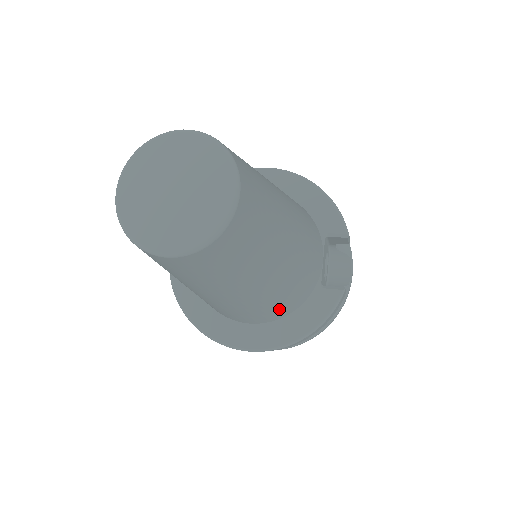
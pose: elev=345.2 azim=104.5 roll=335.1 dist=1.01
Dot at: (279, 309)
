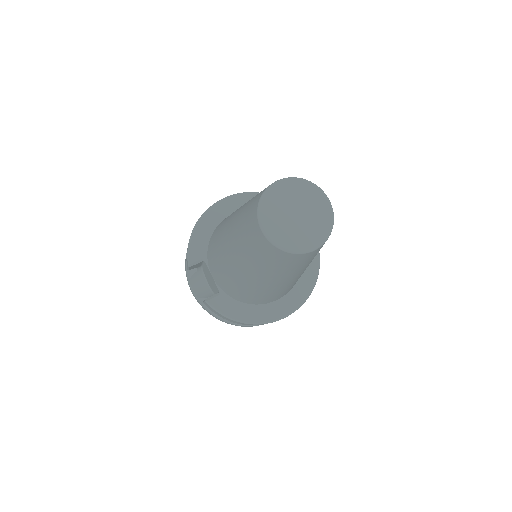
Dot at: occluded
